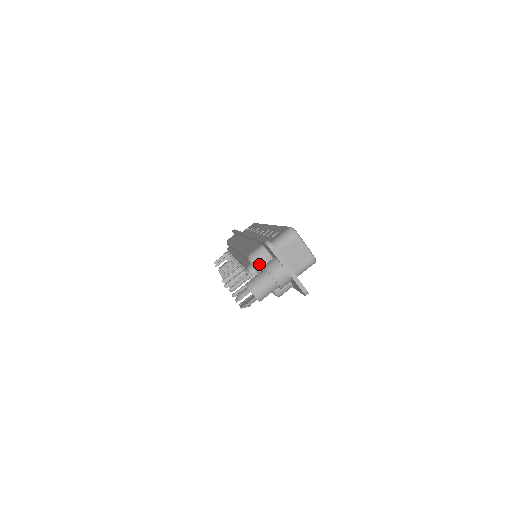
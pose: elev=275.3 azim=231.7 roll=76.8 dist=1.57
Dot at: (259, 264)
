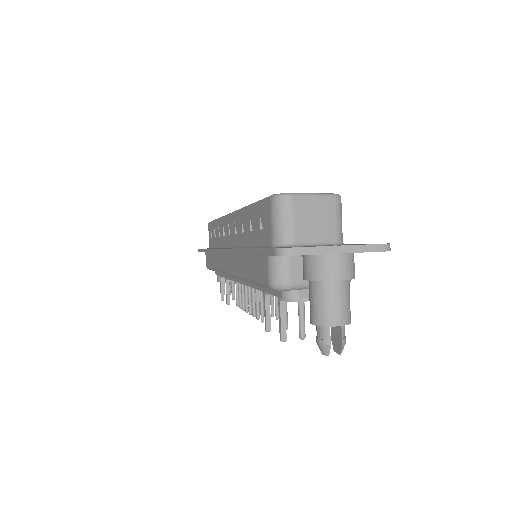
Dot at: (293, 280)
